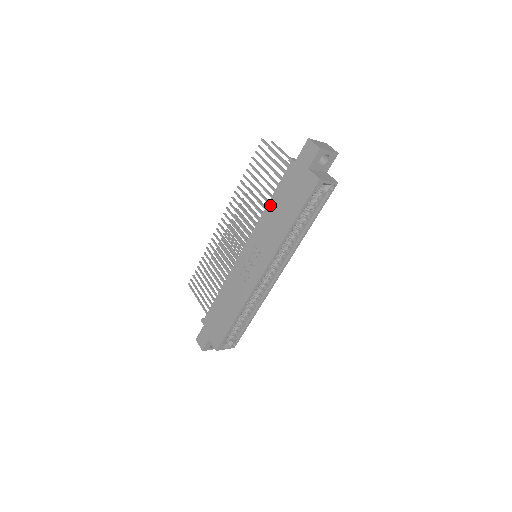
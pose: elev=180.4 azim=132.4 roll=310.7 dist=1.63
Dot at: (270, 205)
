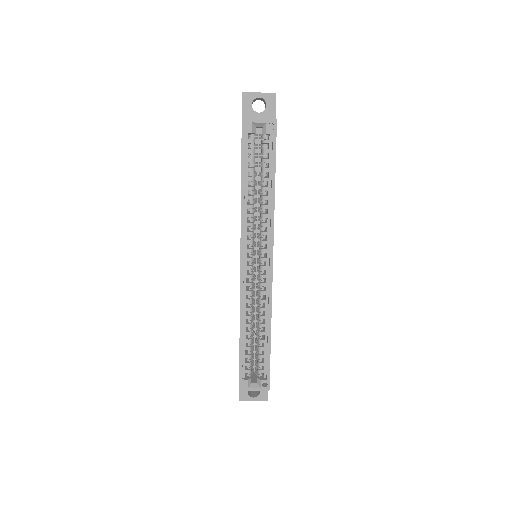
Dot at: occluded
